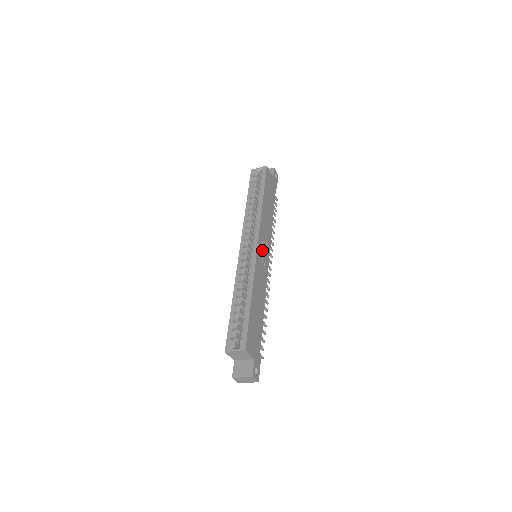
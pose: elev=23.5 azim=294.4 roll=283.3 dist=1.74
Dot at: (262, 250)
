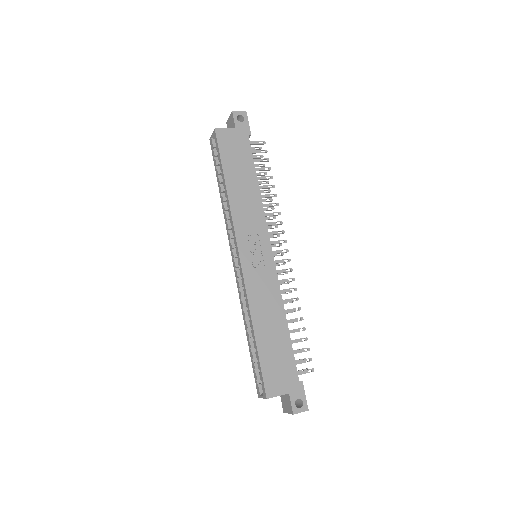
Dot at: (253, 252)
